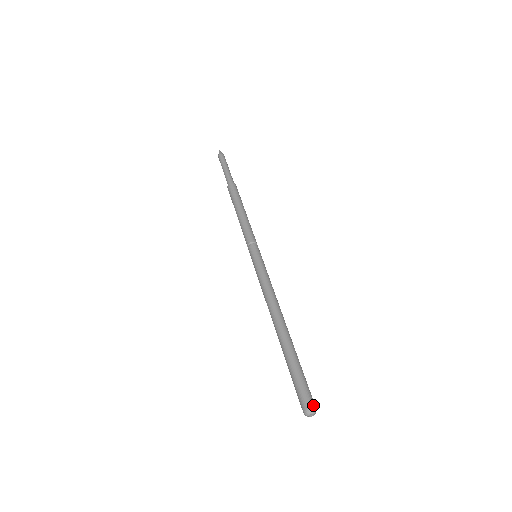
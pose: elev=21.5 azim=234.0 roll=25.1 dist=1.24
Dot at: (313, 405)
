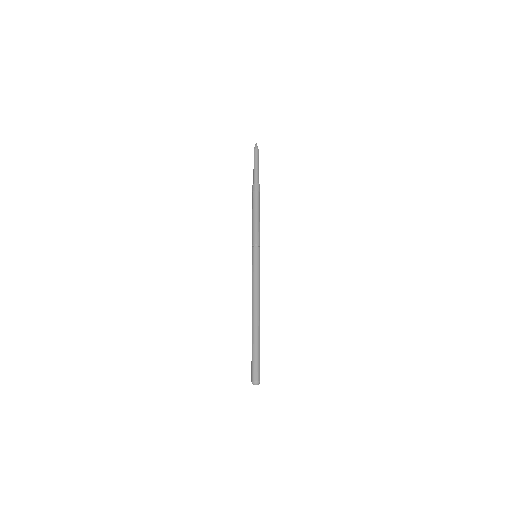
Dot at: (256, 379)
